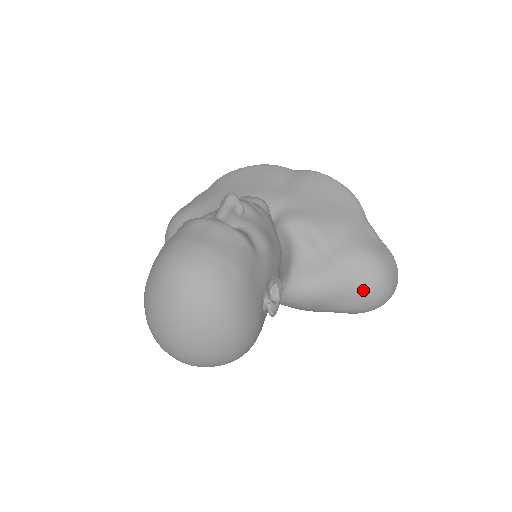
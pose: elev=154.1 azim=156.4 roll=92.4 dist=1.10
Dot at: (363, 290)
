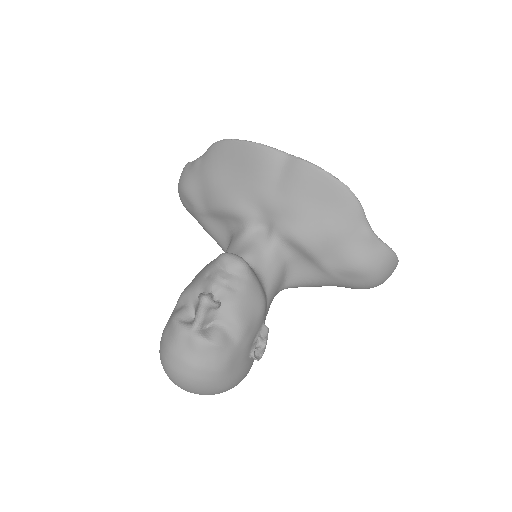
Dot at: (356, 287)
